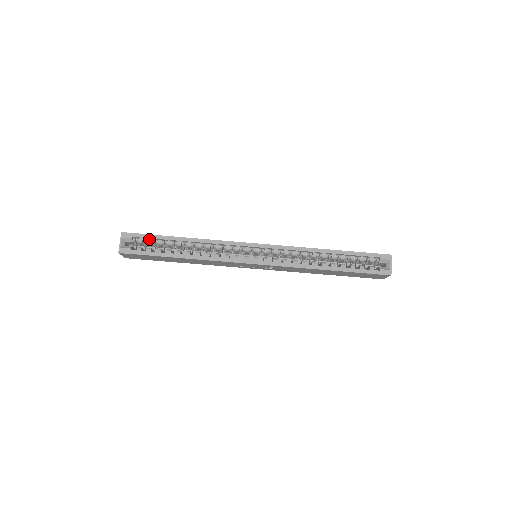
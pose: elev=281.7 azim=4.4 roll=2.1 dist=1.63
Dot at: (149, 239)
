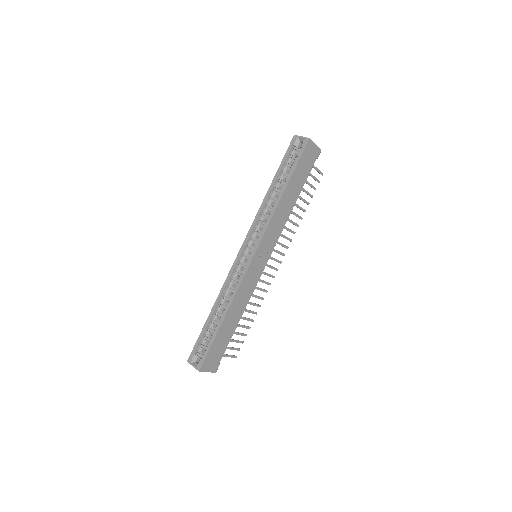
Dot at: (201, 341)
